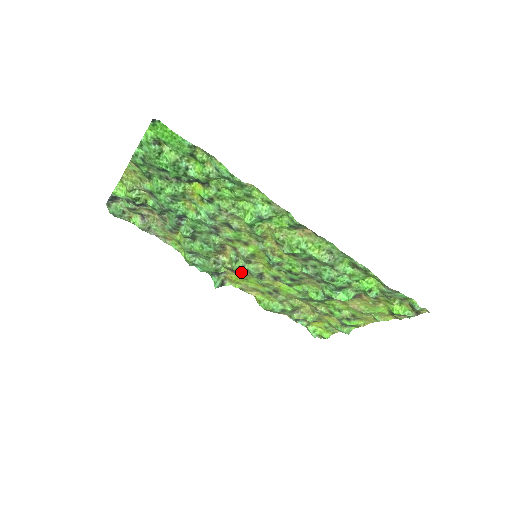
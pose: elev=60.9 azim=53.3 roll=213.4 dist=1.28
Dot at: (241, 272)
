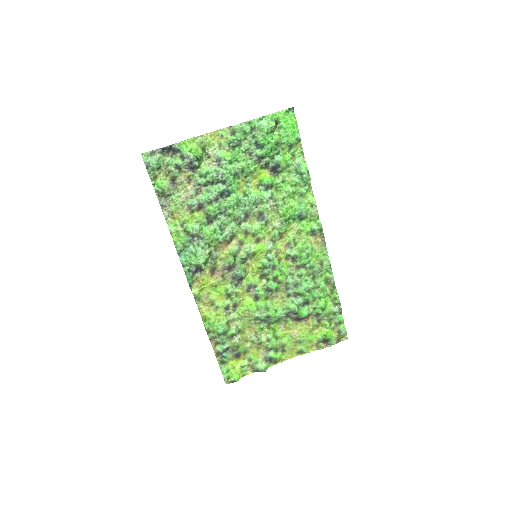
Dot at: (225, 272)
